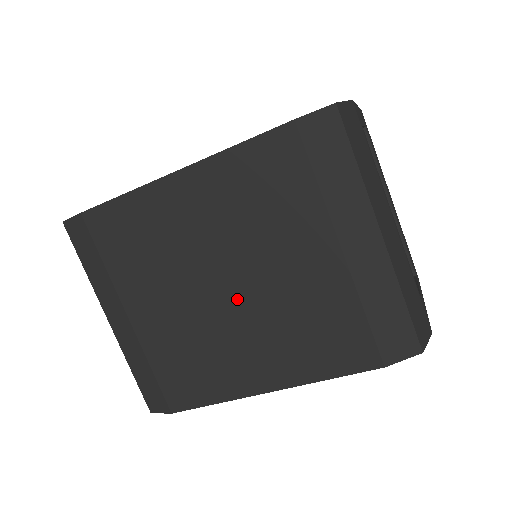
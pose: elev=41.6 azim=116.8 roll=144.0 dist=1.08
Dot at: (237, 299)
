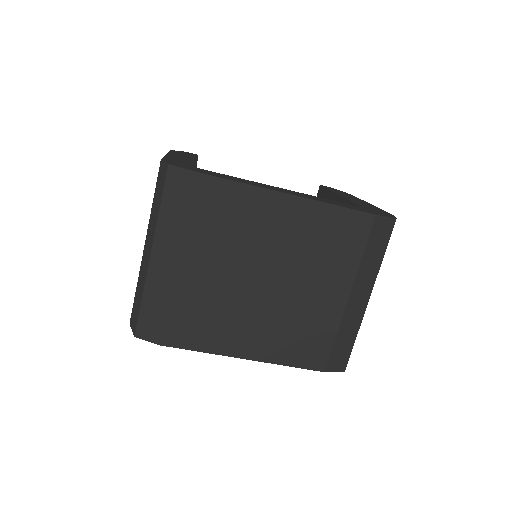
Dot at: (268, 293)
